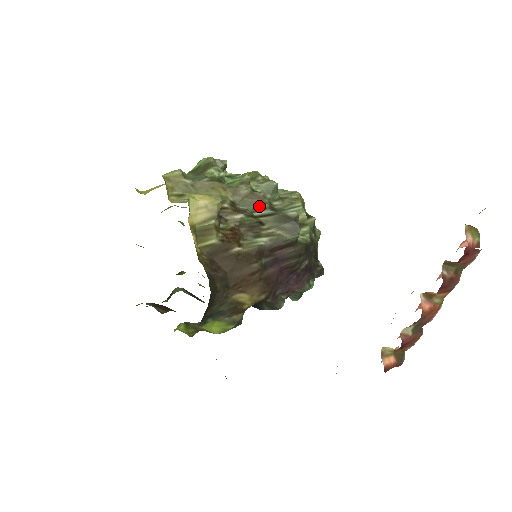
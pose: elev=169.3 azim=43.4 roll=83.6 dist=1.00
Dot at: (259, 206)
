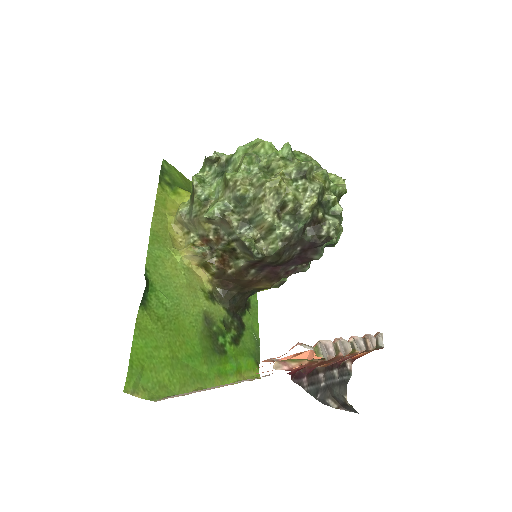
Dot at: (230, 231)
